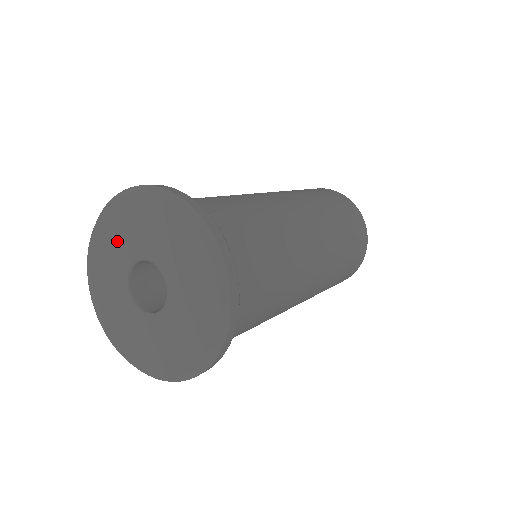
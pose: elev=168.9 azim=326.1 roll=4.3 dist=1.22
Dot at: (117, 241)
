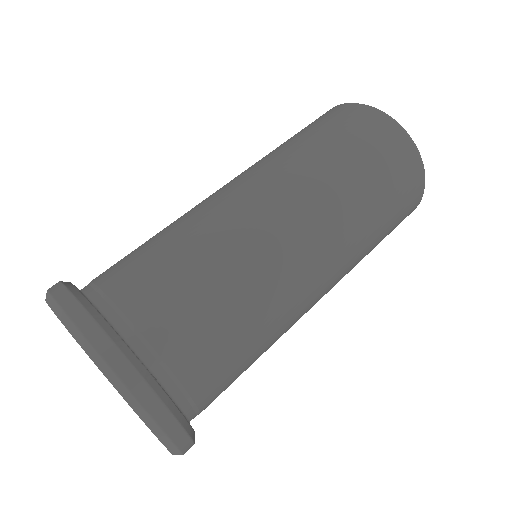
Dot at: occluded
